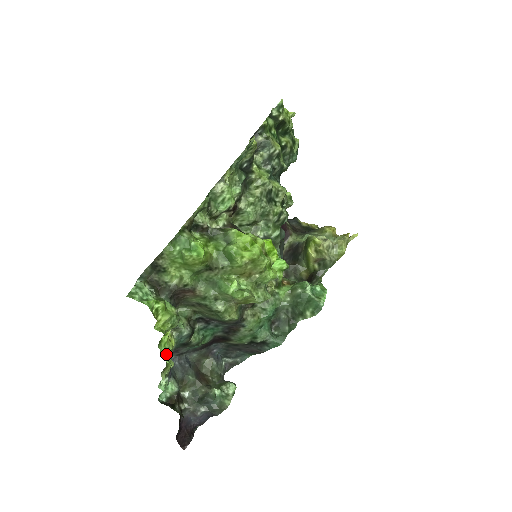
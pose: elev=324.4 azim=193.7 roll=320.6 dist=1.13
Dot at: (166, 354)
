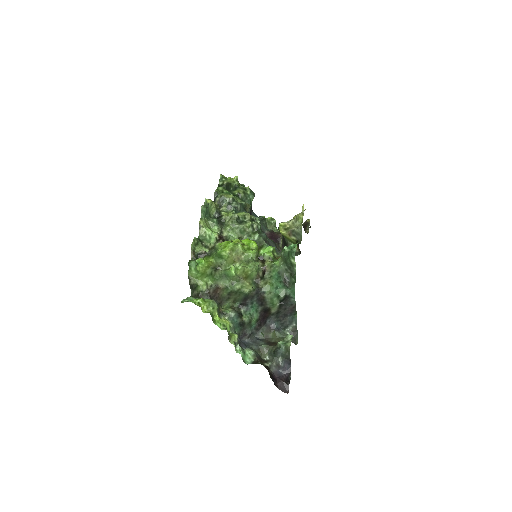
Dot at: (223, 328)
